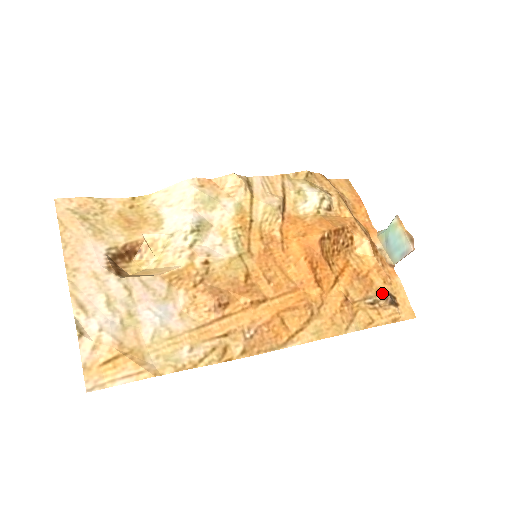
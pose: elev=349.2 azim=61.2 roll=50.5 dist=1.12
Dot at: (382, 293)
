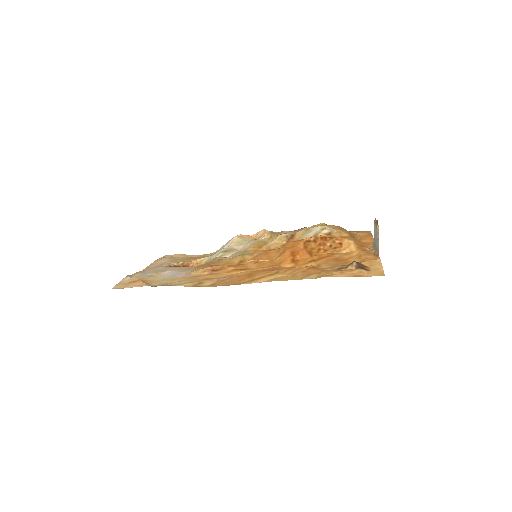
Dot at: (351, 263)
